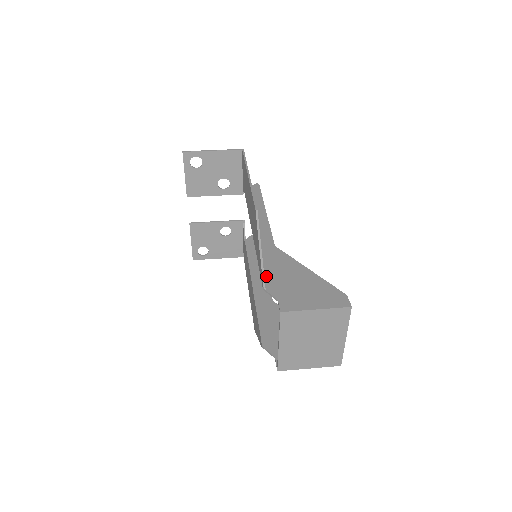
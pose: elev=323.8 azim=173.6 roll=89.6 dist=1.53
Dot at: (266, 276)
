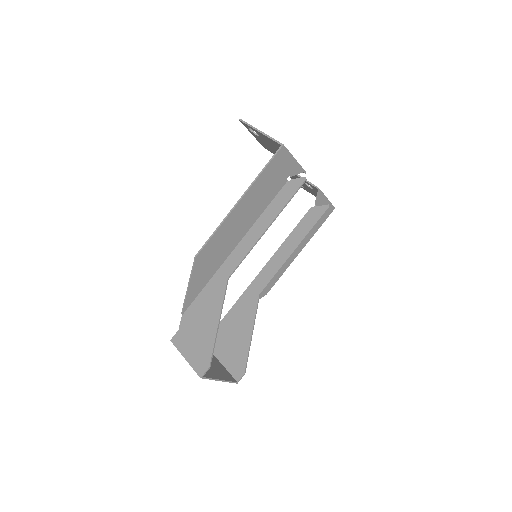
Dot at: (193, 304)
